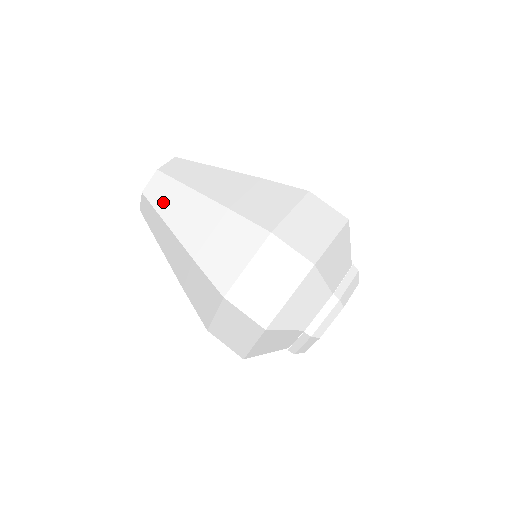
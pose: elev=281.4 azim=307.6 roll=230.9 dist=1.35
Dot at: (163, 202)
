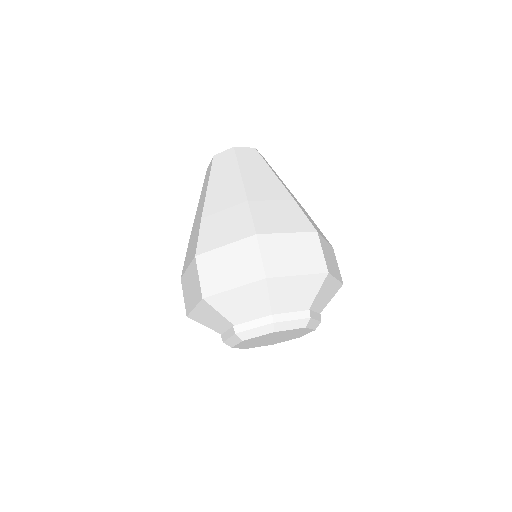
Dot at: (204, 185)
